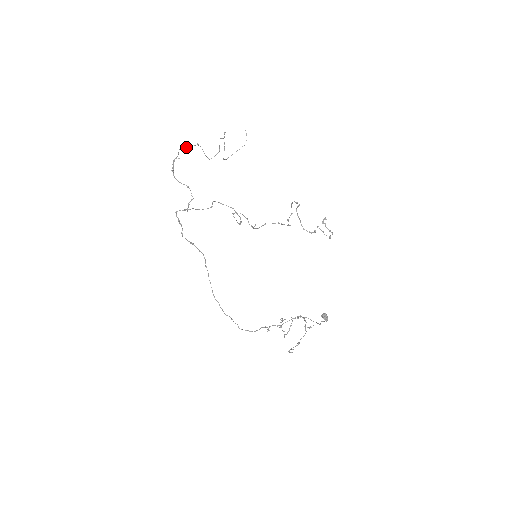
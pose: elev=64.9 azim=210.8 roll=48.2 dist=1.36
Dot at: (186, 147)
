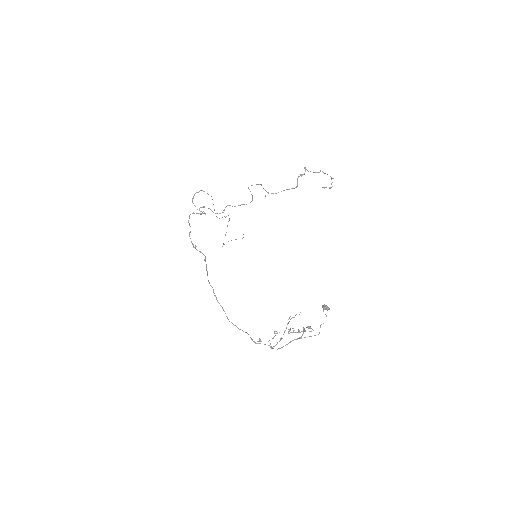
Dot at: occluded
